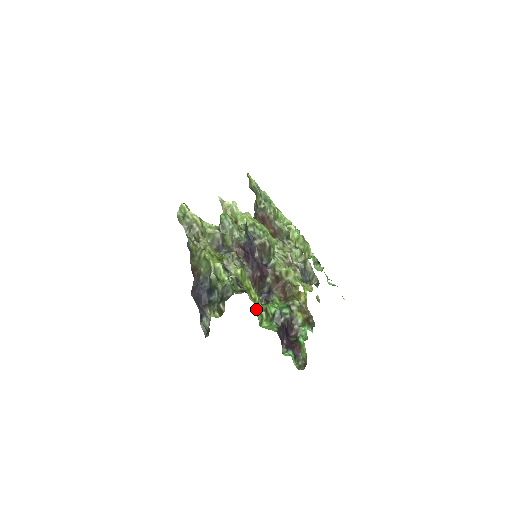
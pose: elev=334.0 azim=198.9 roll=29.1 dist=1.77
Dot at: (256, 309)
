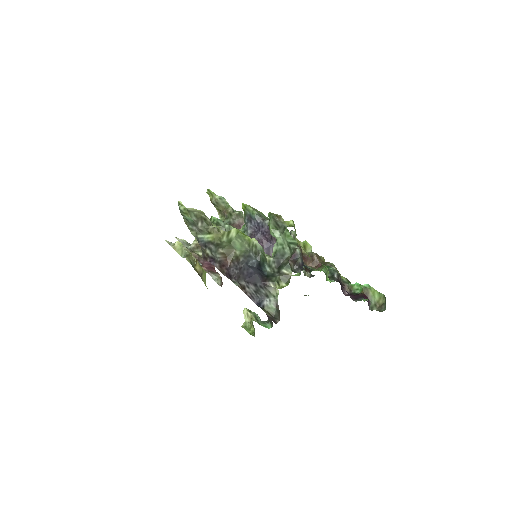
Dot at: occluded
